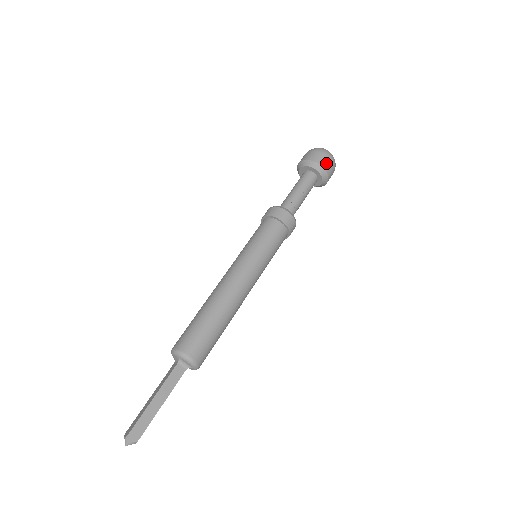
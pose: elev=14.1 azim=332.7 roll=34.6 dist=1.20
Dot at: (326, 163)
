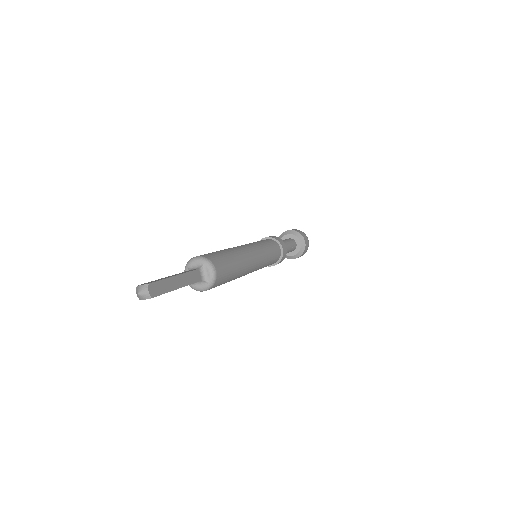
Dot at: (307, 242)
